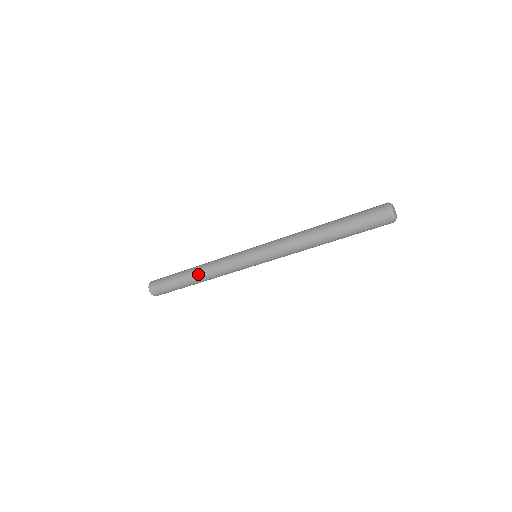
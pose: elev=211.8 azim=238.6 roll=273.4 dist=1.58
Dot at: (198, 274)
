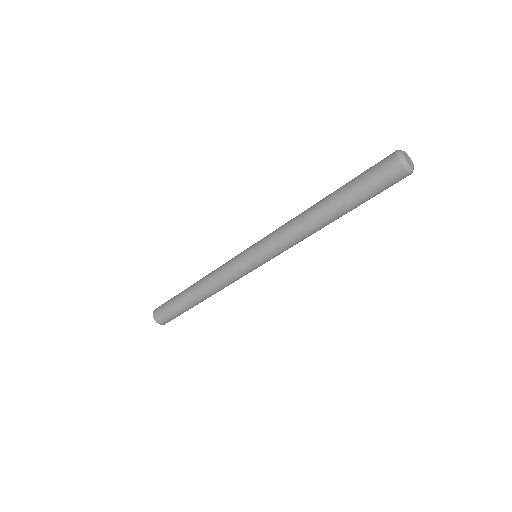
Dot at: (201, 295)
